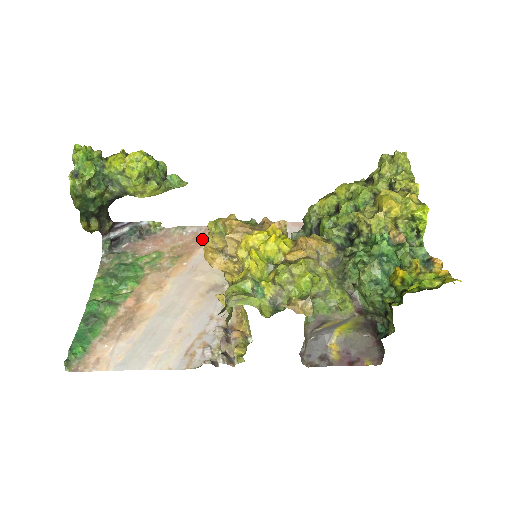
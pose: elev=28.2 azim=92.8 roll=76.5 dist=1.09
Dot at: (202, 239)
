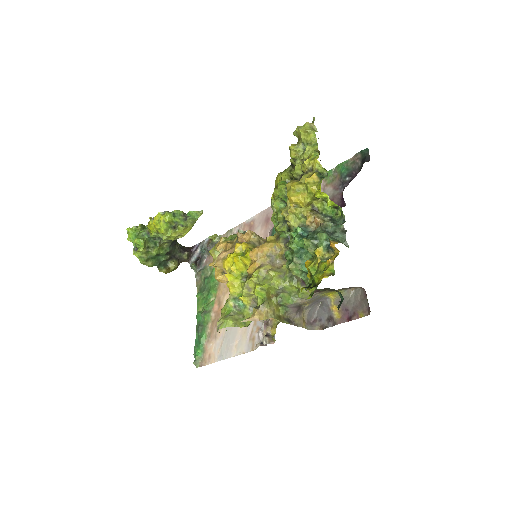
Dot at: occluded
